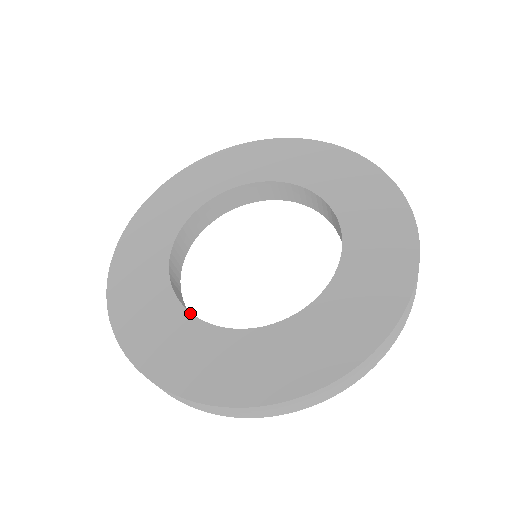
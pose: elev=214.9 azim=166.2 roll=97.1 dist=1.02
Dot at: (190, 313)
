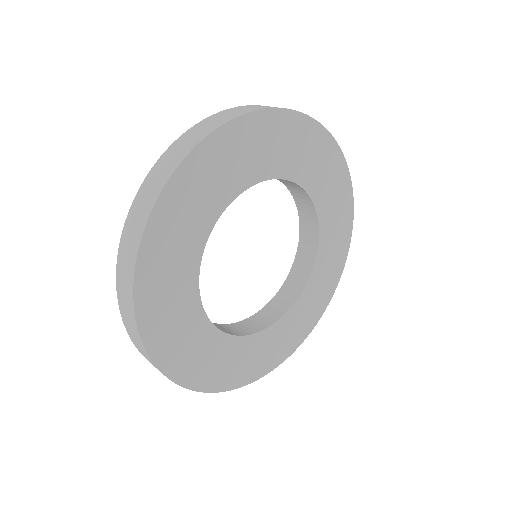
Dot at: (216, 328)
